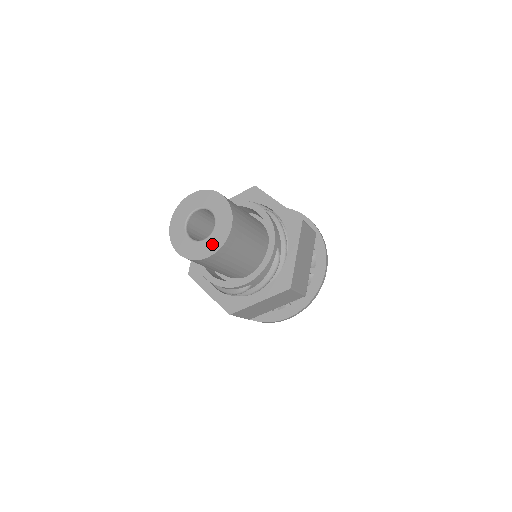
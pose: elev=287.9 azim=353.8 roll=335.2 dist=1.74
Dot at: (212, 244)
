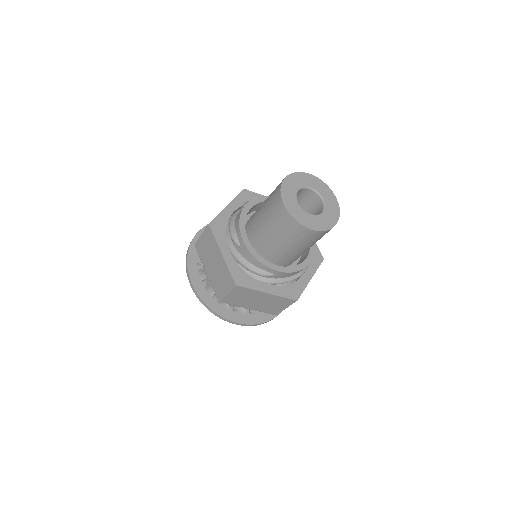
Dot at: (317, 223)
